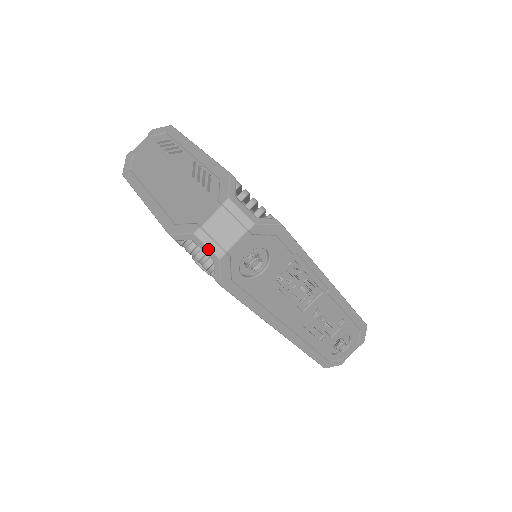
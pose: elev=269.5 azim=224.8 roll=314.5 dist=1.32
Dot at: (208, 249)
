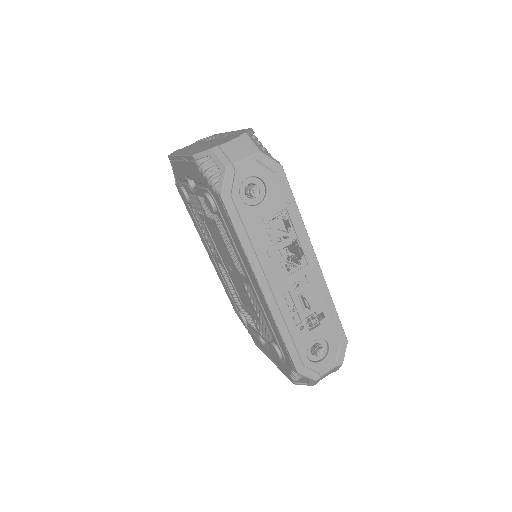
Dot at: (219, 160)
